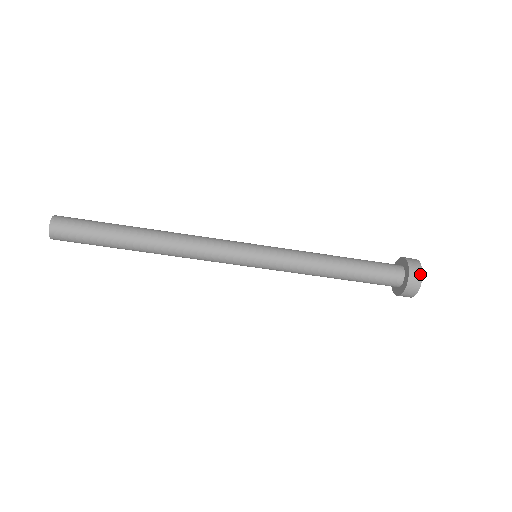
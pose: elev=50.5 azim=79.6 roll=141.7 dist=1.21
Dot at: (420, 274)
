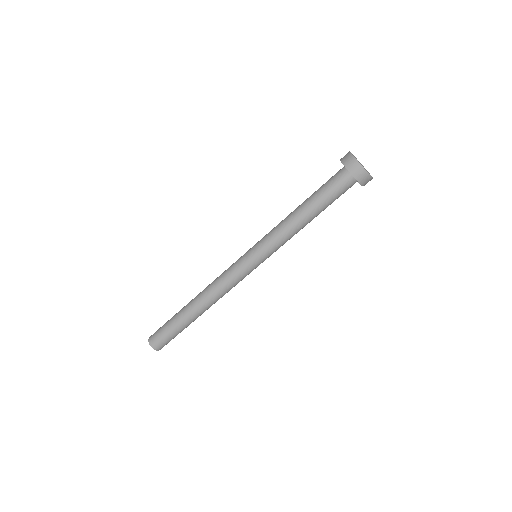
Dot at: (355, 162)
